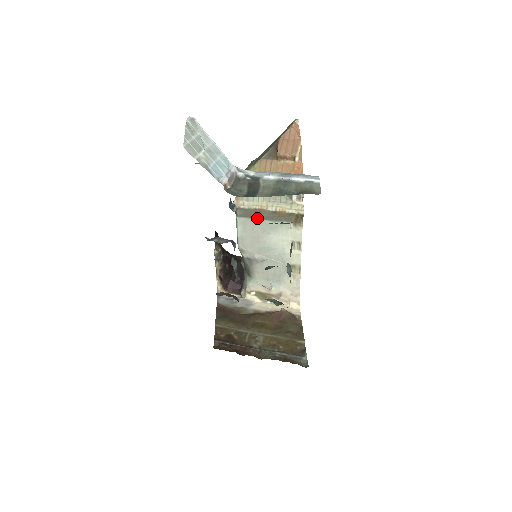
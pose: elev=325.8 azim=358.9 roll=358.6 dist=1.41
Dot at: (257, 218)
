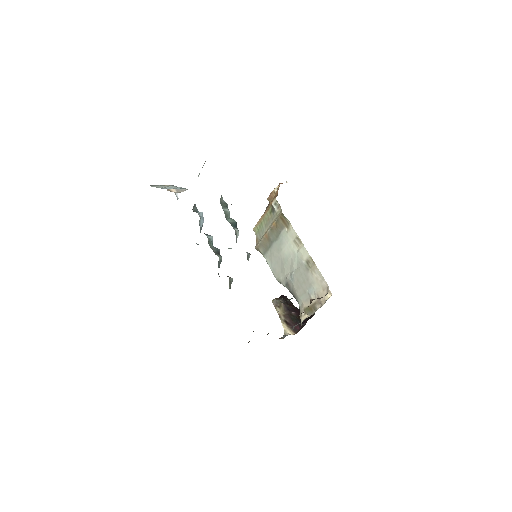
Dot at: (271, 245)
